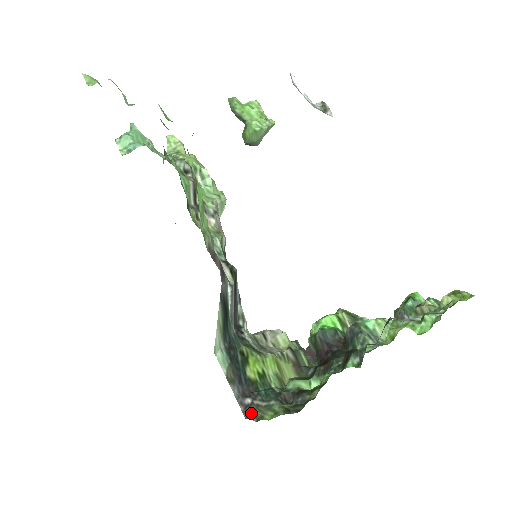
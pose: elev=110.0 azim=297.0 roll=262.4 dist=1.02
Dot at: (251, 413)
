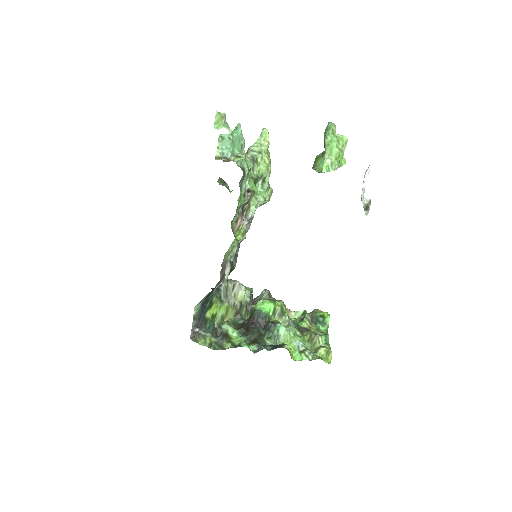
Dot at: (194, 337)
